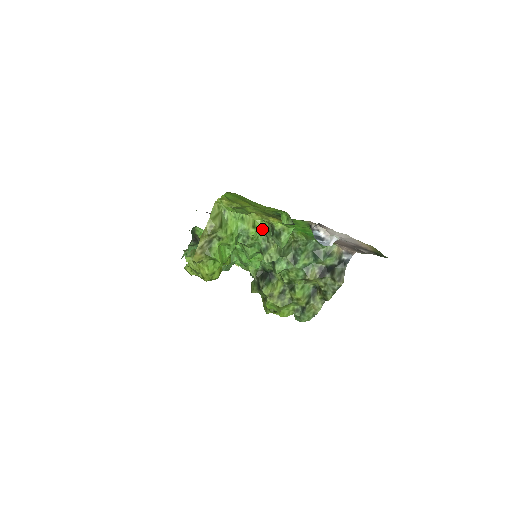
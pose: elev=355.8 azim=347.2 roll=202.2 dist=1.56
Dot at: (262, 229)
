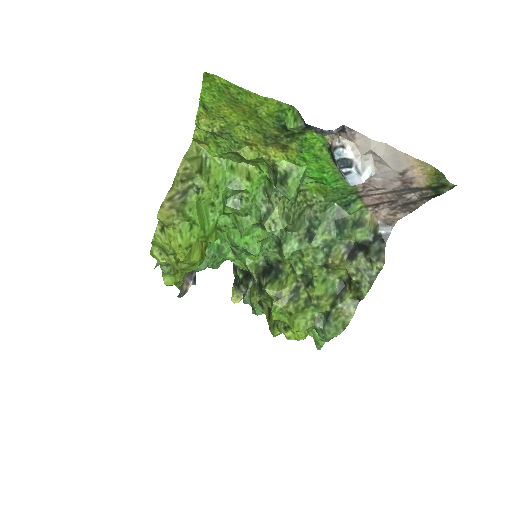
Dot at: (260, 186)
